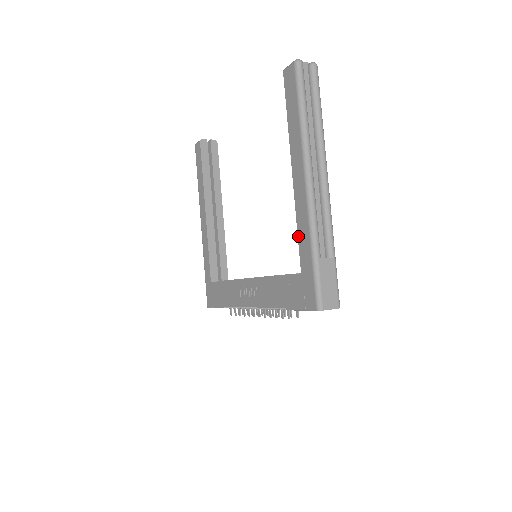
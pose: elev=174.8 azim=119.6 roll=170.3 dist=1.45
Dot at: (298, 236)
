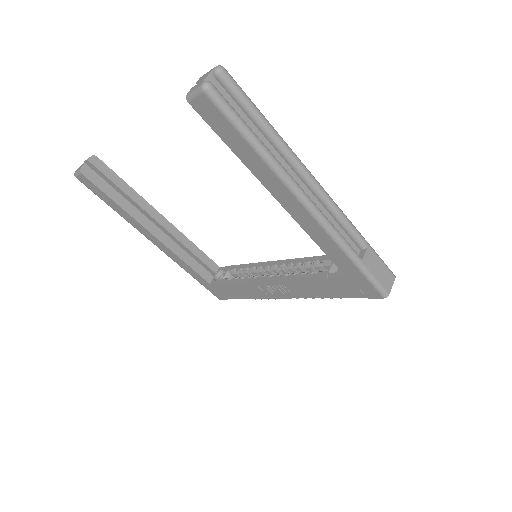
Dot at: (323, 251)
